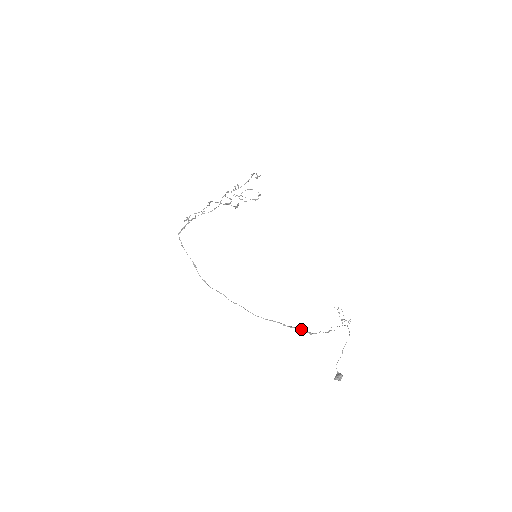
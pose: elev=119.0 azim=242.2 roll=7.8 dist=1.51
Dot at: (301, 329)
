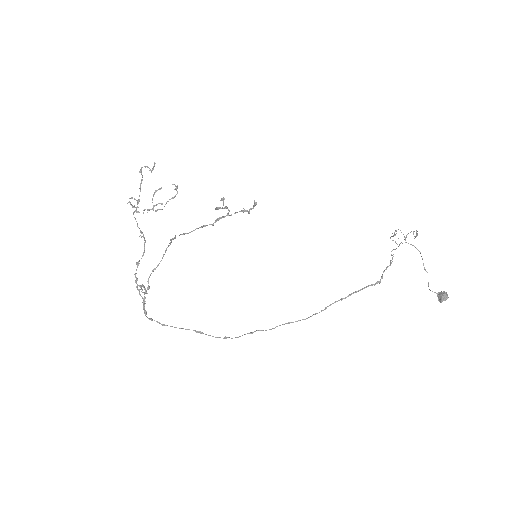
Dot at: (364, 287)
